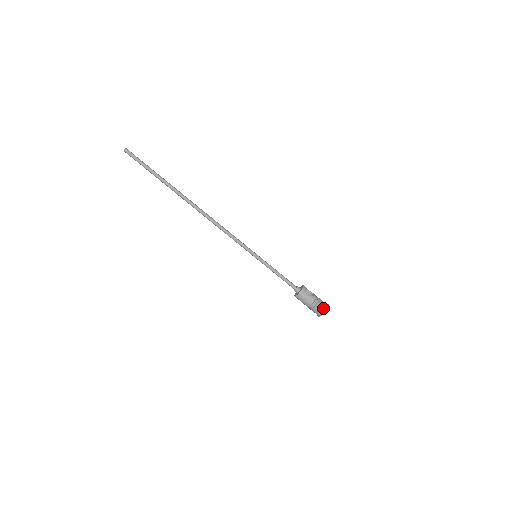
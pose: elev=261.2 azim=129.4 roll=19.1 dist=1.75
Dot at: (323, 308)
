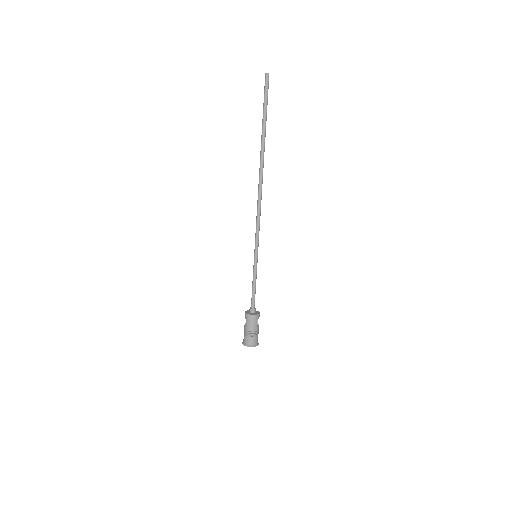
Dot at: (255, 343)
